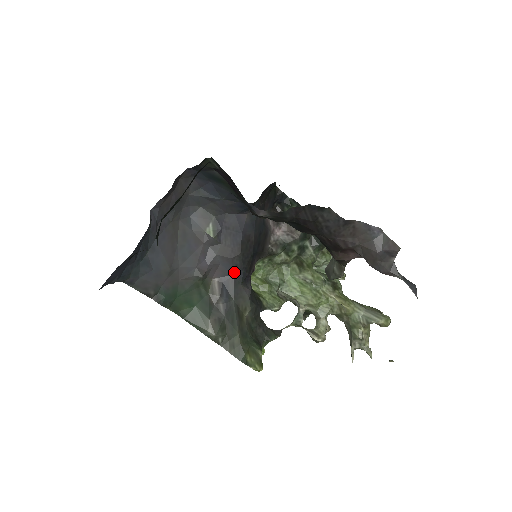
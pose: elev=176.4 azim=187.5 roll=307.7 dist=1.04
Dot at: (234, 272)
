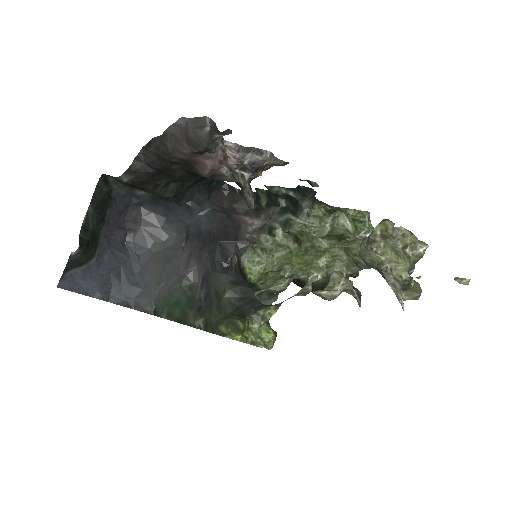
Dot at: (208, 265)
